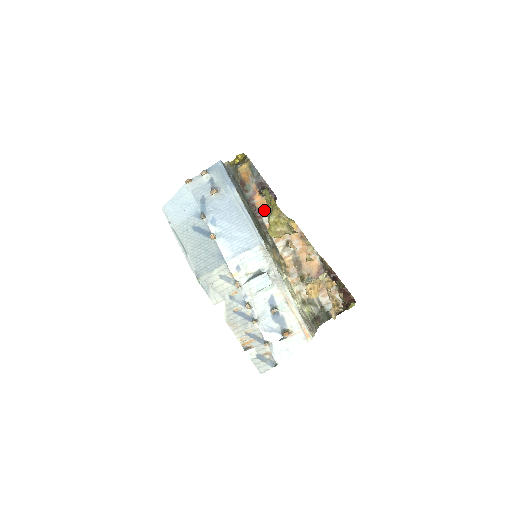
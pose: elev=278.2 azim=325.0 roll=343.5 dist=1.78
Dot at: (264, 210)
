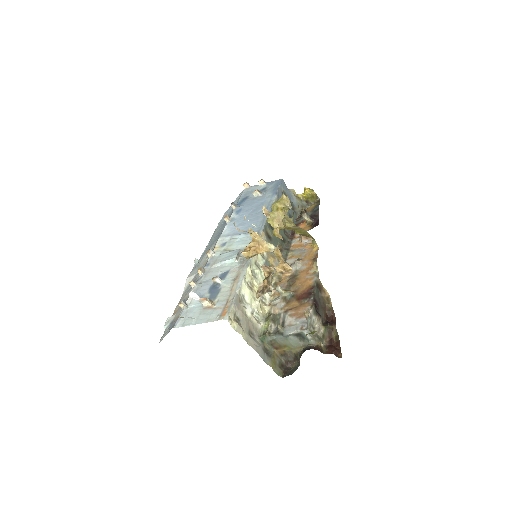
Dot at: occluded
